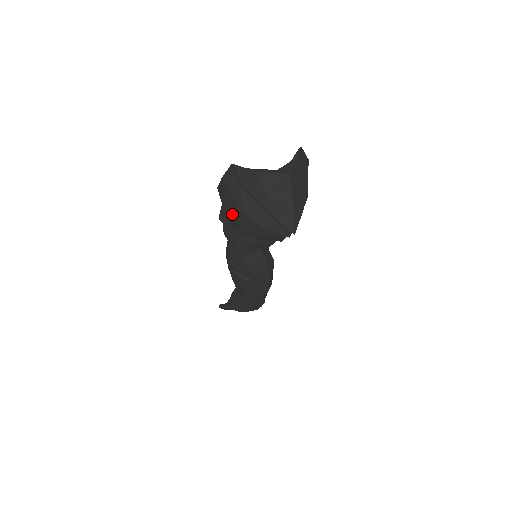
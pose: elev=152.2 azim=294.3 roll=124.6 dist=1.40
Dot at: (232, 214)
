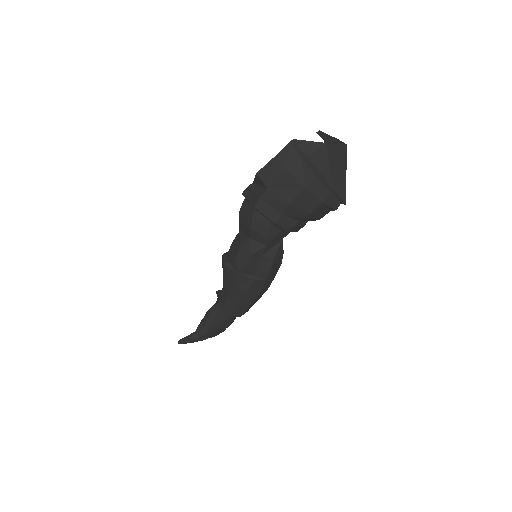
Dot at: (284, 195)
